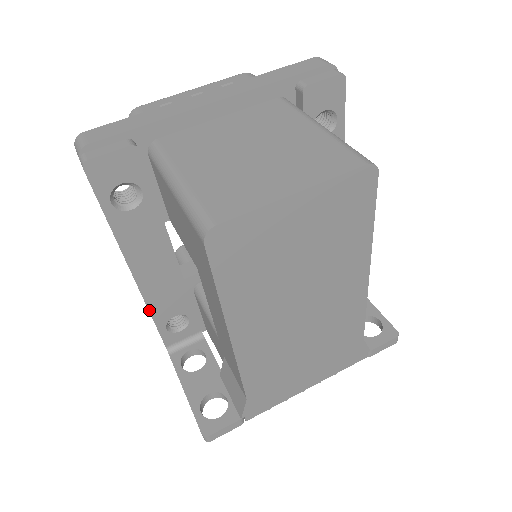
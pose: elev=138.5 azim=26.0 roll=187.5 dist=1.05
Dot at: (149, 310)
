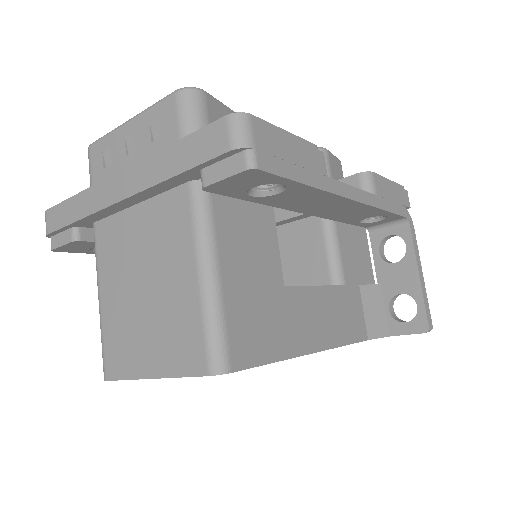
Dot at: occluded
